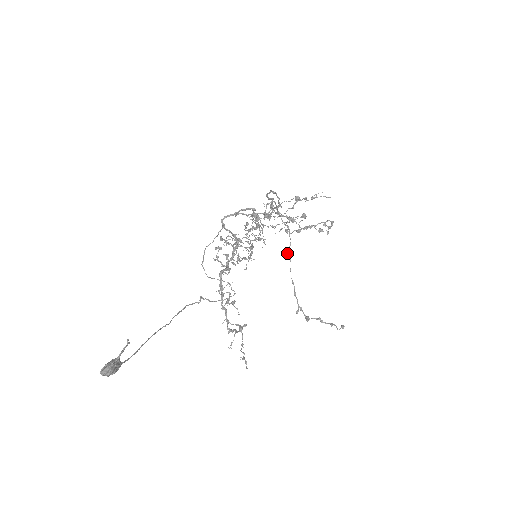
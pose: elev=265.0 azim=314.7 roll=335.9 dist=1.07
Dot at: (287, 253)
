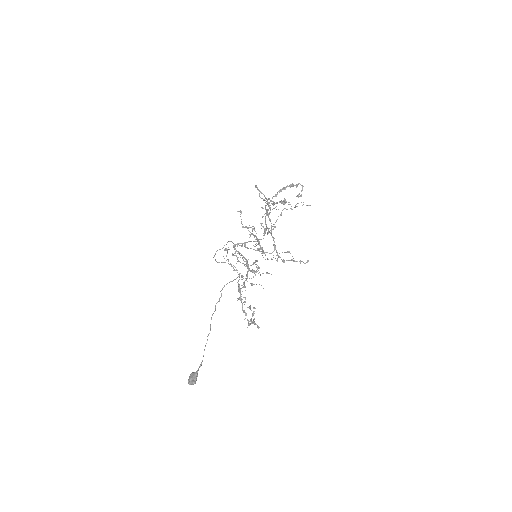
Dot at: (268, 217)
